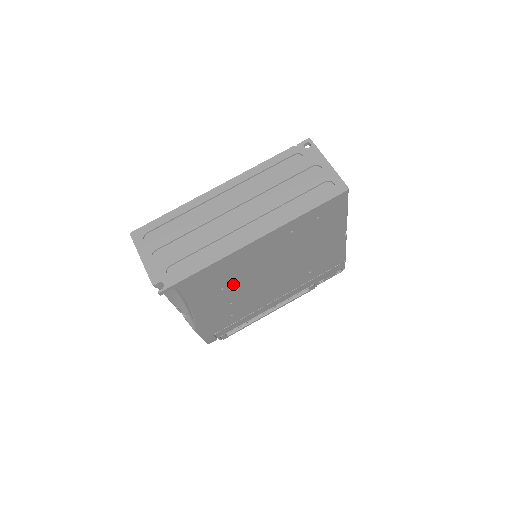
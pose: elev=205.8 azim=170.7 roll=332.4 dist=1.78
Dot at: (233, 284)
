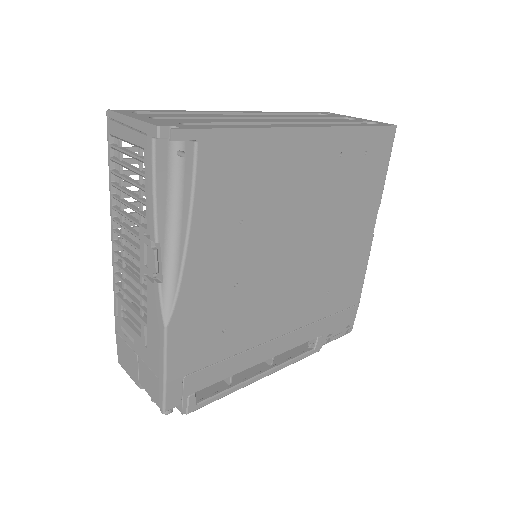
Dot at: (255, 224)
